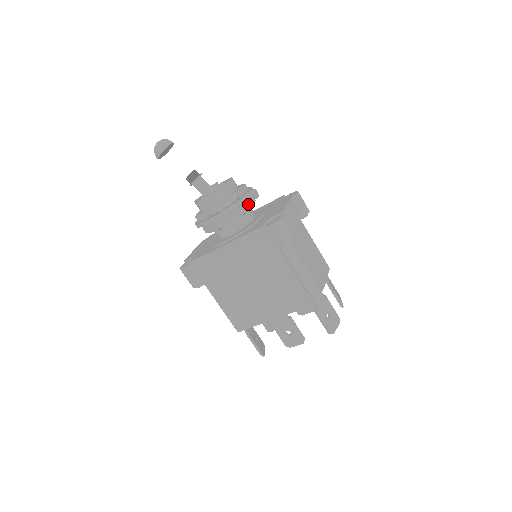
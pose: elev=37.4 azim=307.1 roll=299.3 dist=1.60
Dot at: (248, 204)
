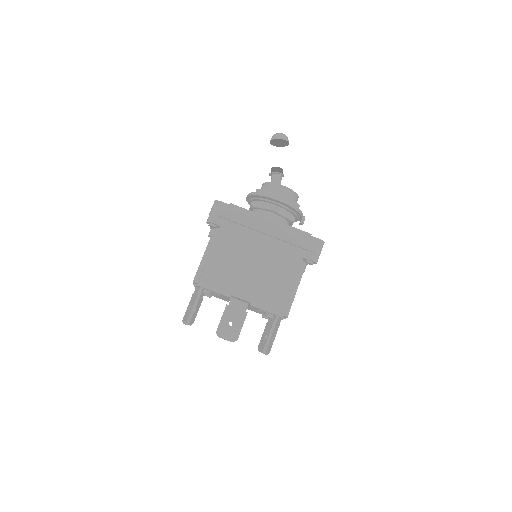
Dot at: occluded
